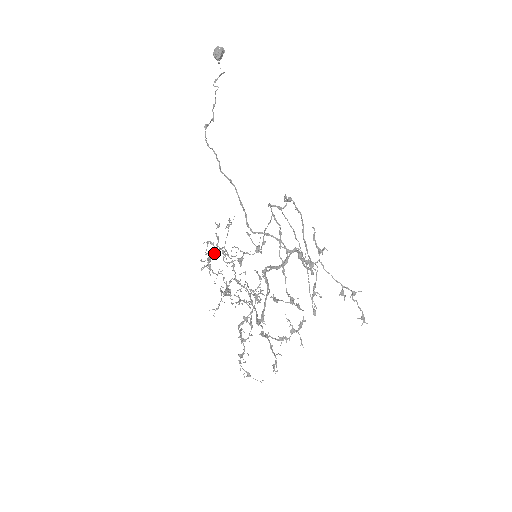
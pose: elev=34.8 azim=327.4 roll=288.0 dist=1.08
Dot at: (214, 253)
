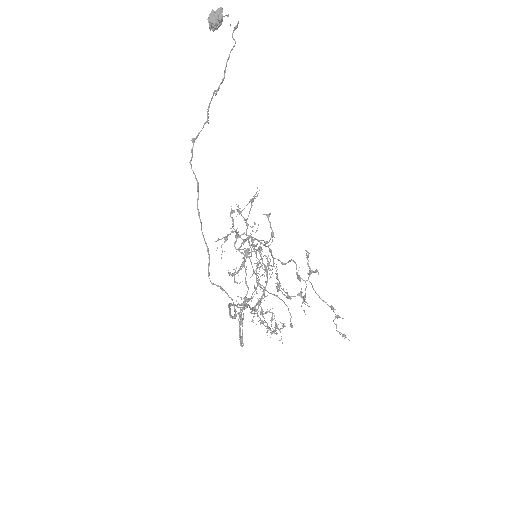
Dot at: (230, 233)
